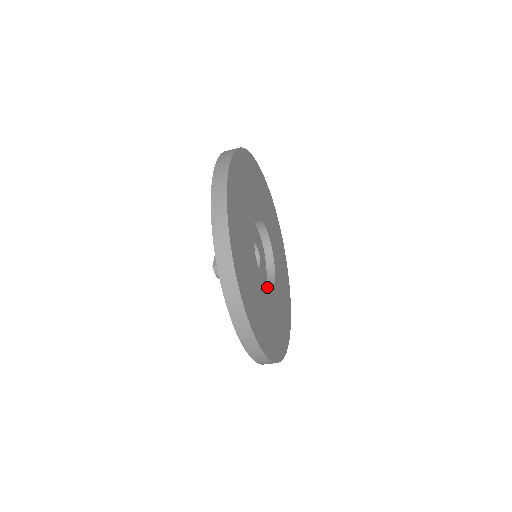
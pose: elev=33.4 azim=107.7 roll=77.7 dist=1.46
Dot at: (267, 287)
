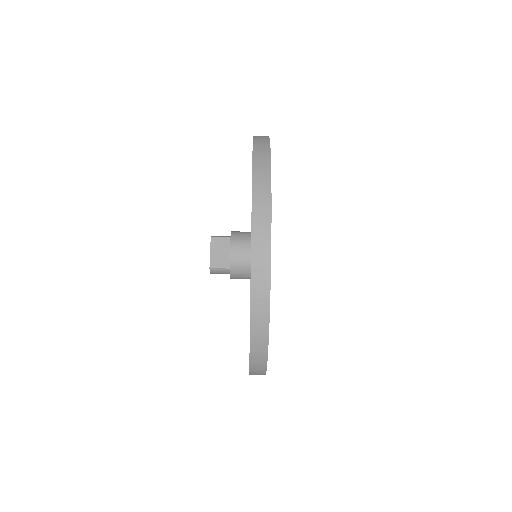
Dot at: occluded
